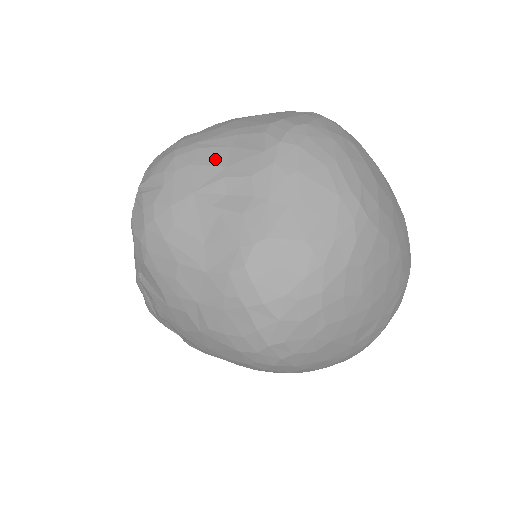
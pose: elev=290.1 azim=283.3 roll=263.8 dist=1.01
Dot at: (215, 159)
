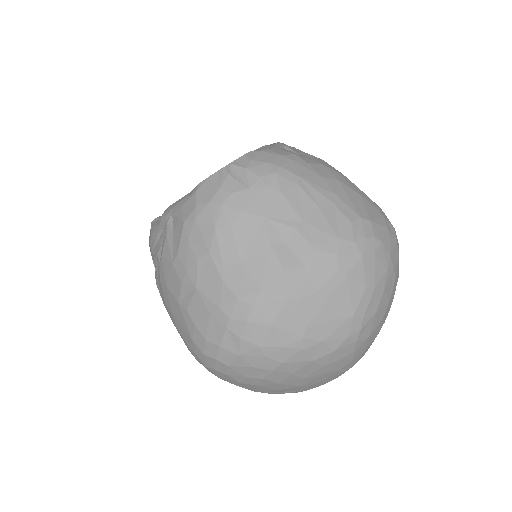
Dot at: (302, 207)
